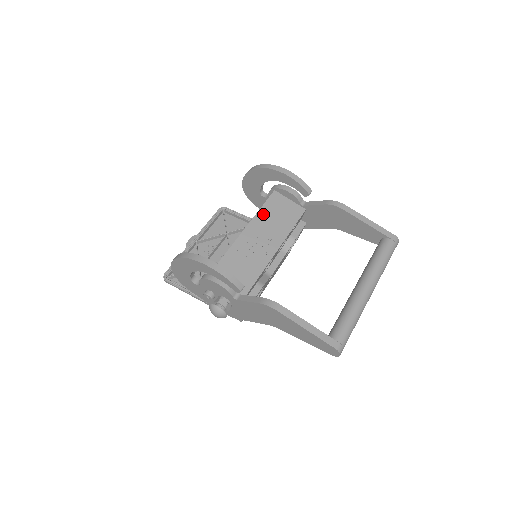
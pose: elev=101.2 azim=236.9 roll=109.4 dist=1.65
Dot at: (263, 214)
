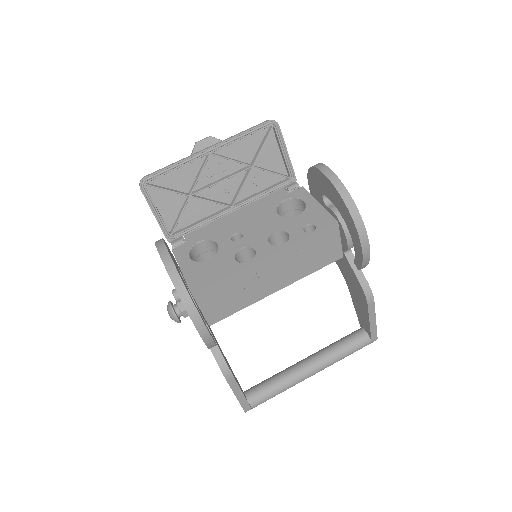
Dot at: (301, 247)
